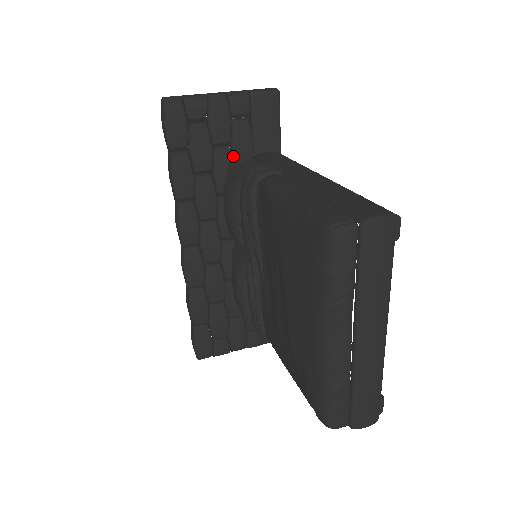
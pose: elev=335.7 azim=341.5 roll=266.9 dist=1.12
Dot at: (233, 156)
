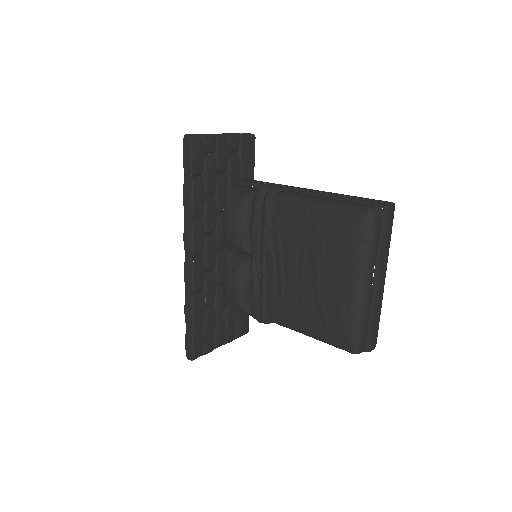
Dot at: (228, 182)
